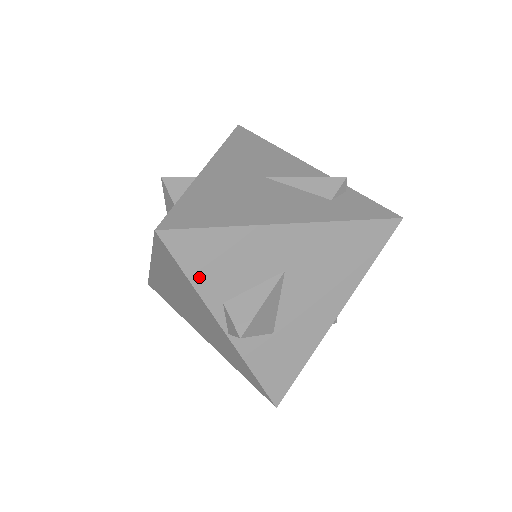
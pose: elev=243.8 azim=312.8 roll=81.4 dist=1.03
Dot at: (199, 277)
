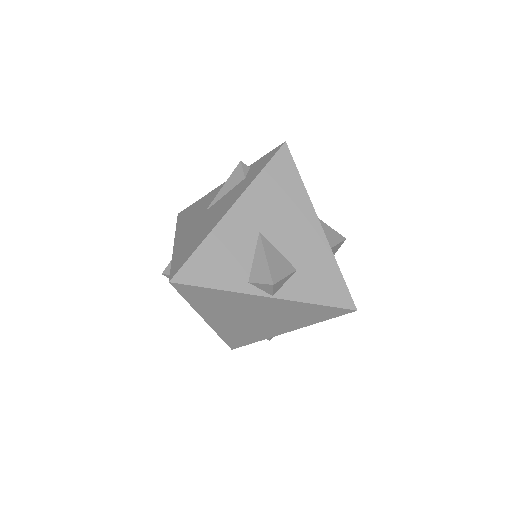
Dot at: (219, 282)
